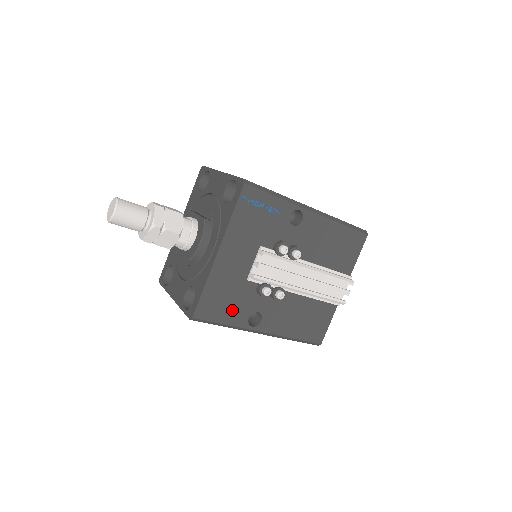
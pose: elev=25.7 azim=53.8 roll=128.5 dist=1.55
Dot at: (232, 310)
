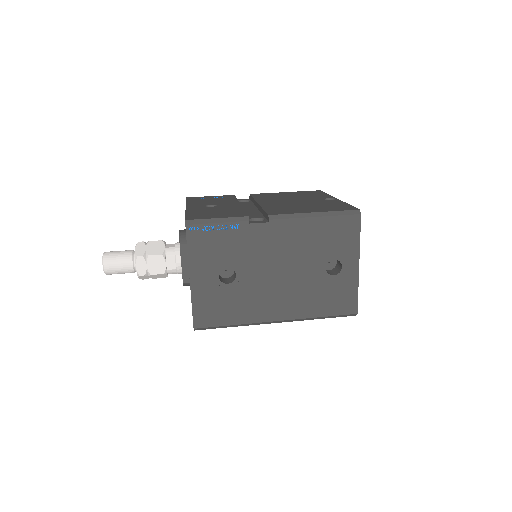
Dot at: occluded
